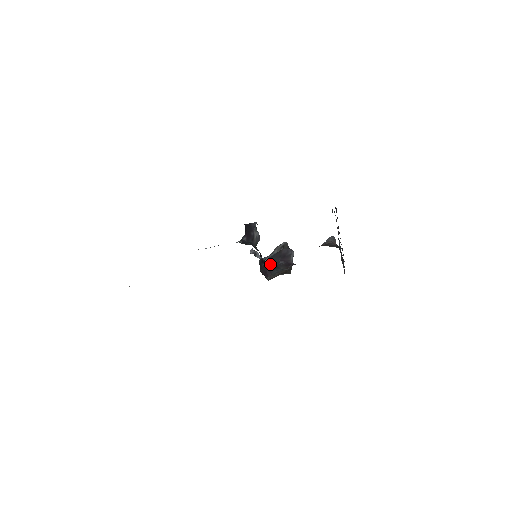
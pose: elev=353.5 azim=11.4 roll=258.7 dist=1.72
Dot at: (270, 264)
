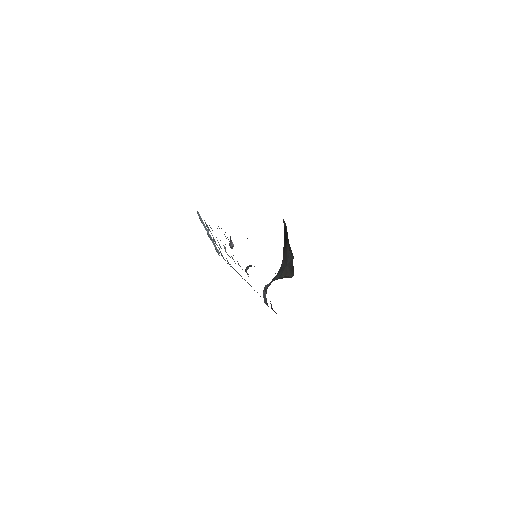
Dot at: occluded
